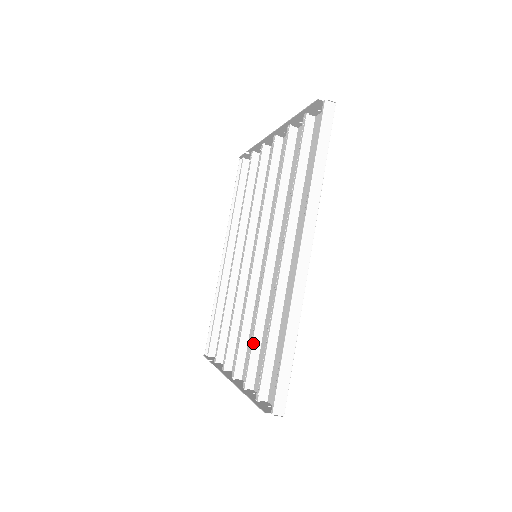
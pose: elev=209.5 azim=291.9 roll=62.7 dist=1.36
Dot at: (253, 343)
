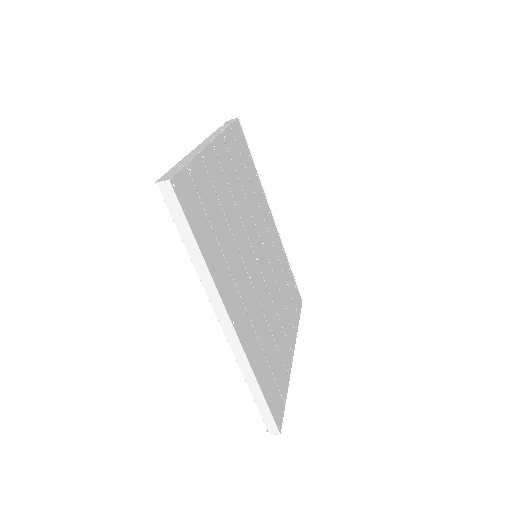
Dot at: occluded
